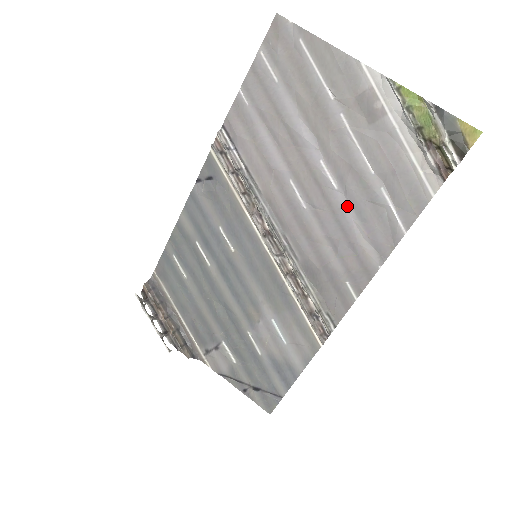
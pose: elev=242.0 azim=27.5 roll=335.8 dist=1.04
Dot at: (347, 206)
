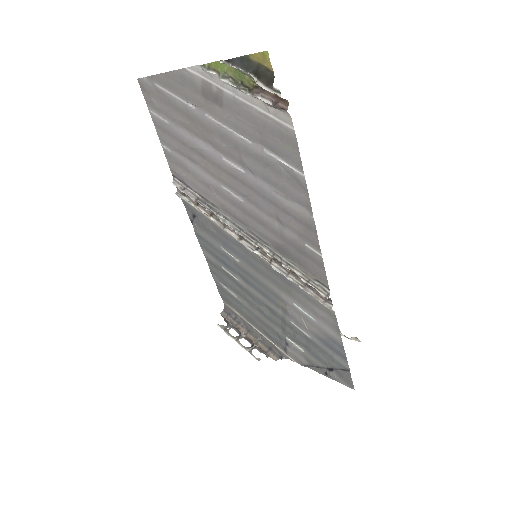
Dot at: (259, 181)
